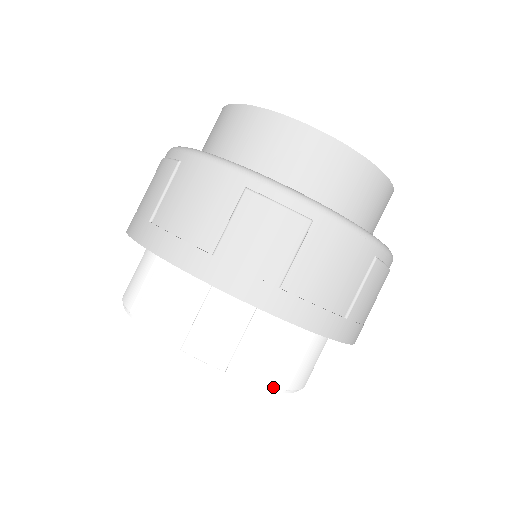
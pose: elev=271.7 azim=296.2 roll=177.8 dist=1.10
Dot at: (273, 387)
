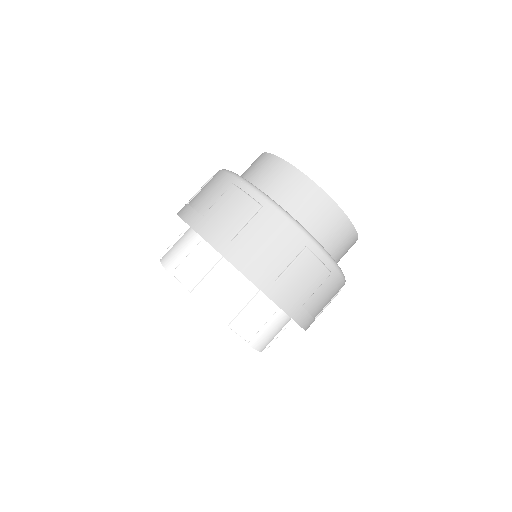
Dot at: (219, 319)
